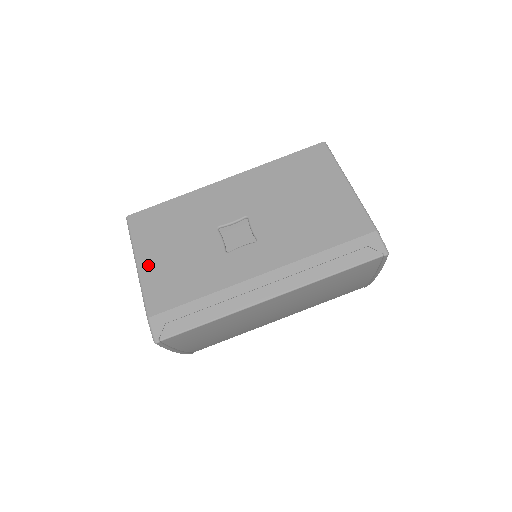
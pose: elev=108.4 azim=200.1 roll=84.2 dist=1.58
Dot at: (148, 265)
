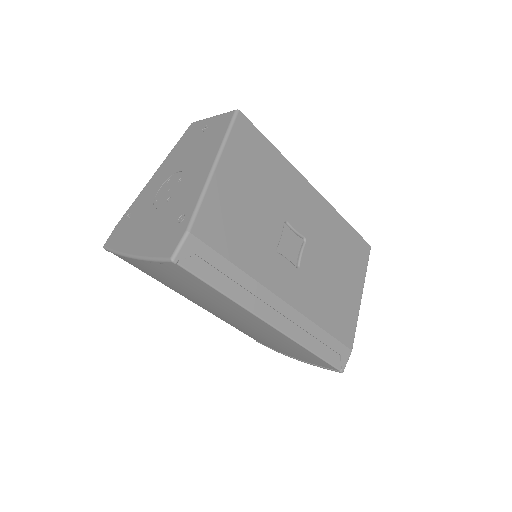
Dot at: (223, 181)
